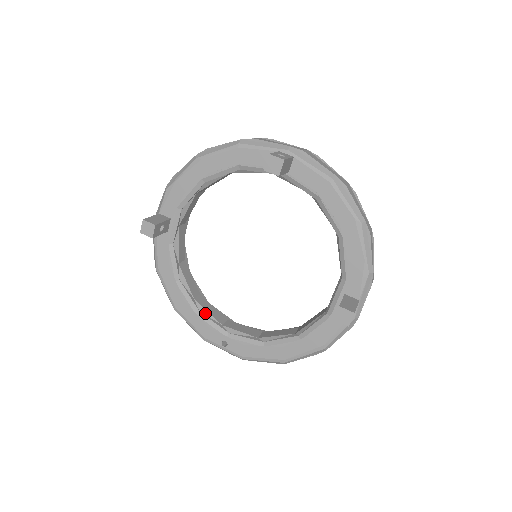
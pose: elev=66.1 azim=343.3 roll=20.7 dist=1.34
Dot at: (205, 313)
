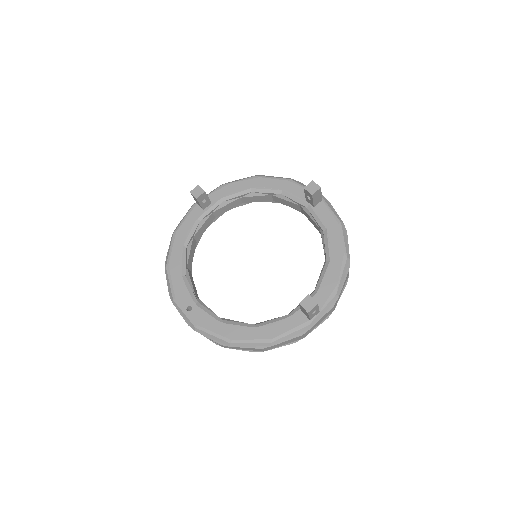
Dot at: (189, 280)
